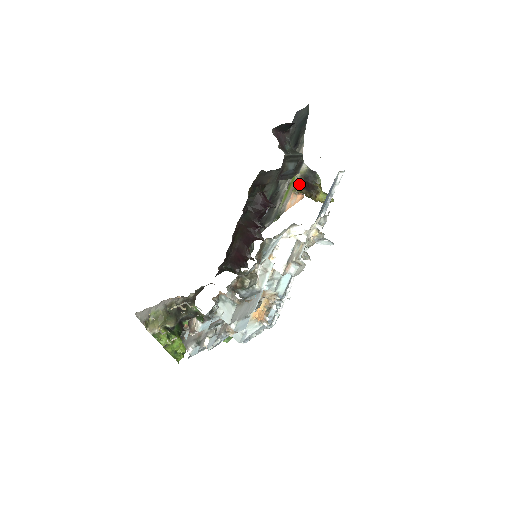
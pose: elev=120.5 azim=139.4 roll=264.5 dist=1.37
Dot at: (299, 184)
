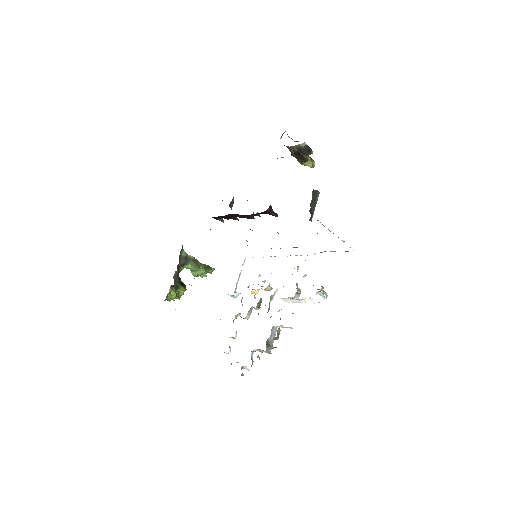
Dot at: (290, 148)
